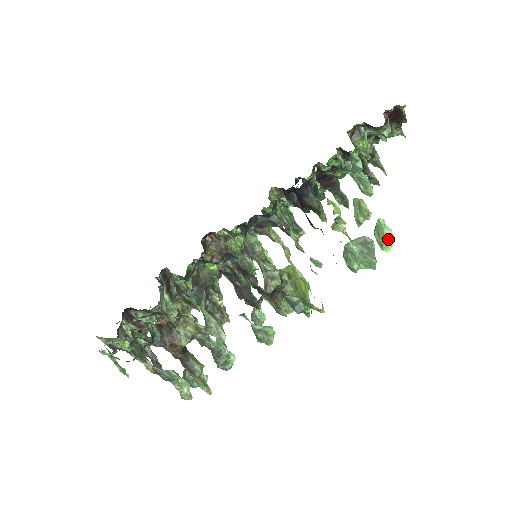
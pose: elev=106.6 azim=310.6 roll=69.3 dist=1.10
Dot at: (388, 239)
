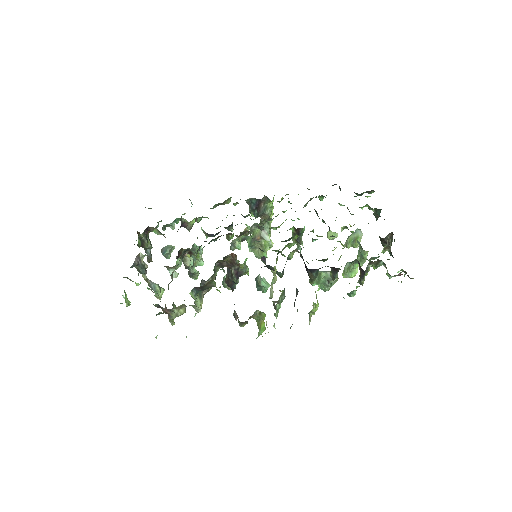
Dot at: (351, 275)
